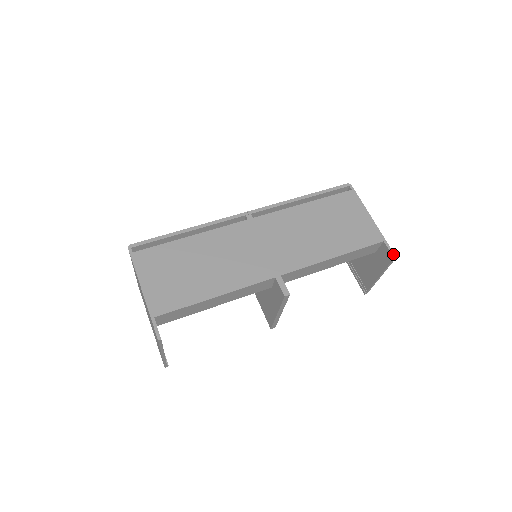
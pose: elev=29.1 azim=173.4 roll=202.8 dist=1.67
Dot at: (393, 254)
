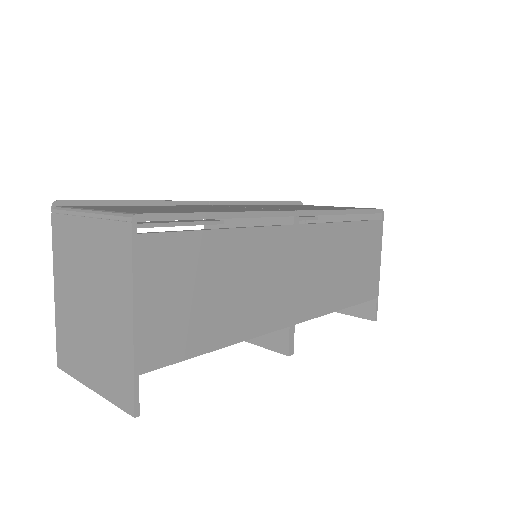
Dot at: occluded
